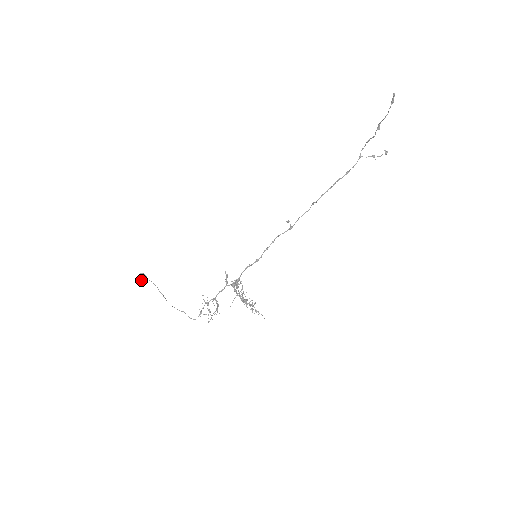
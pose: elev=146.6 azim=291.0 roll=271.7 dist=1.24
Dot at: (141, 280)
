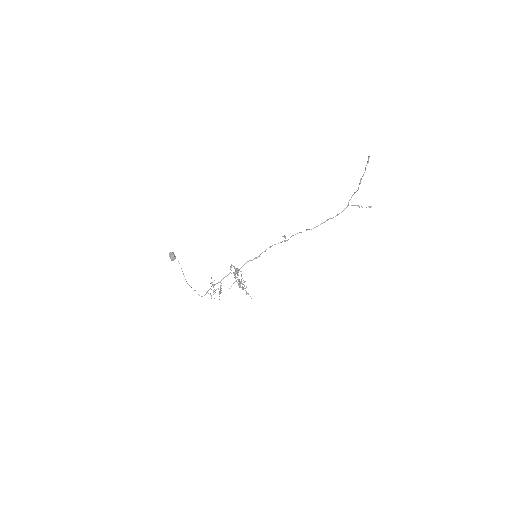
Dot at: (171, 256)
